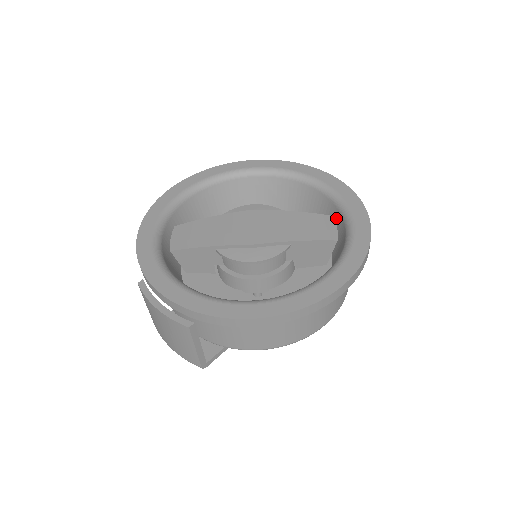
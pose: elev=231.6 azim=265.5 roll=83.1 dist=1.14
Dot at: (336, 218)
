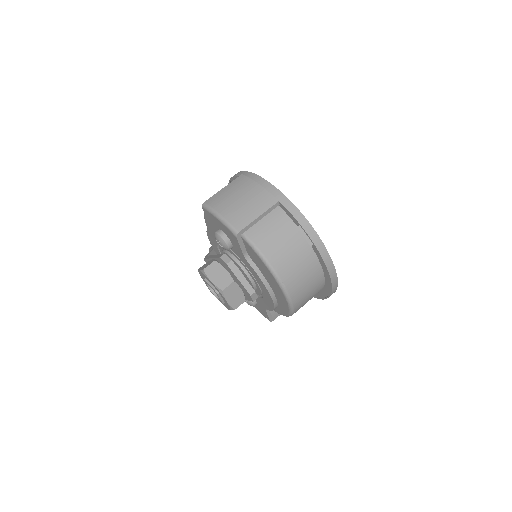
Dot at: occluded
